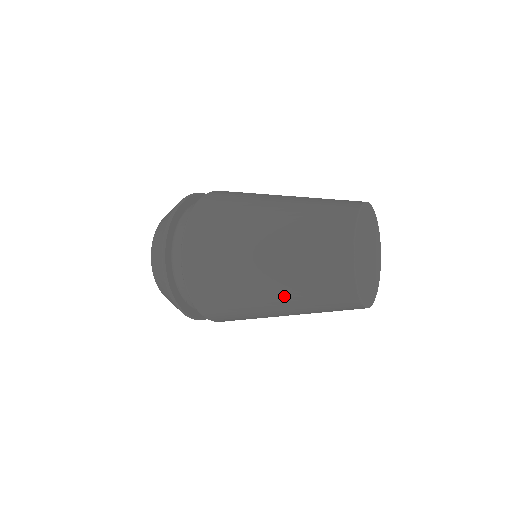
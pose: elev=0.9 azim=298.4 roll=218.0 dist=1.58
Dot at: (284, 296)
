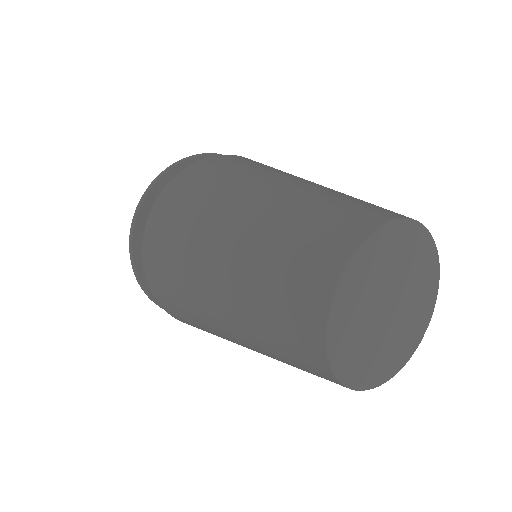
Dot at: occluded
